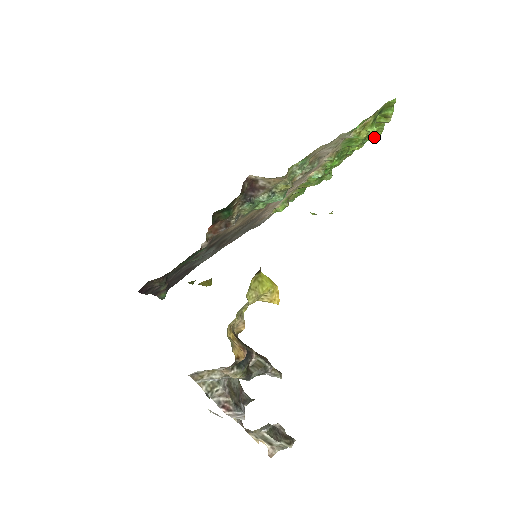
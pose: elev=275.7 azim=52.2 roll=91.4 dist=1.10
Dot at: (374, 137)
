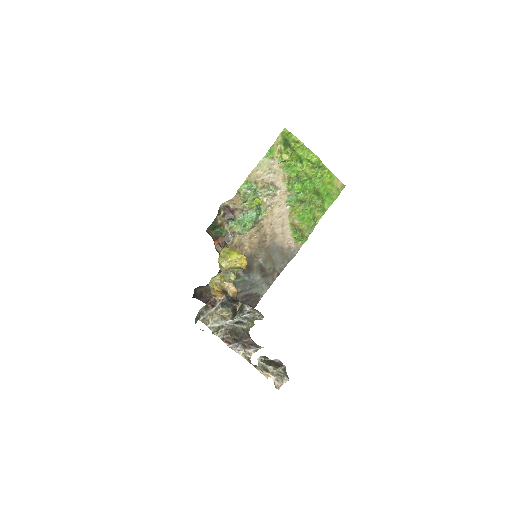
Dot at: (311, 159)
